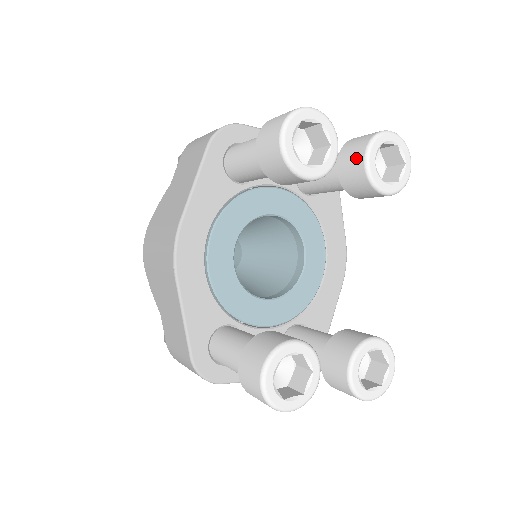
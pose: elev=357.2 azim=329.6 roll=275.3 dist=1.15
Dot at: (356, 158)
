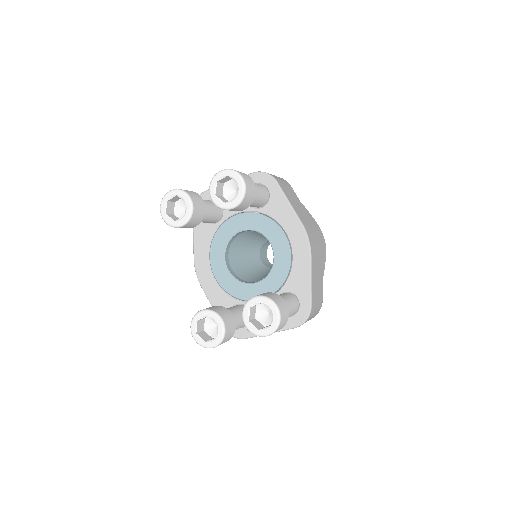
Dot at: occluded
